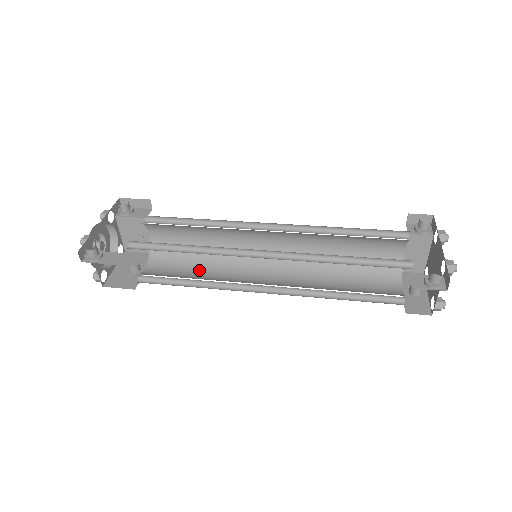
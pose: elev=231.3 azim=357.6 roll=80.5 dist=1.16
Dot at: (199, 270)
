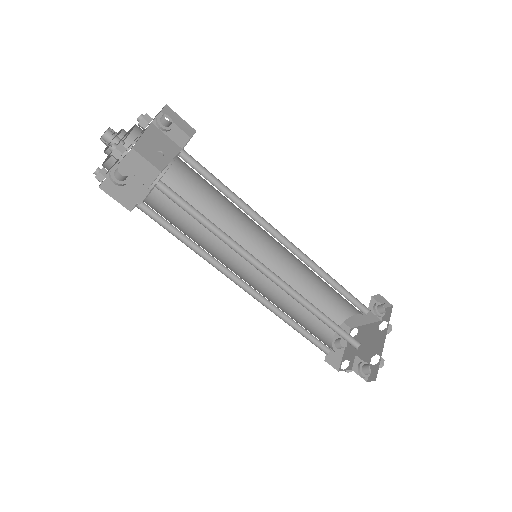
Dot at: (197, 225)
